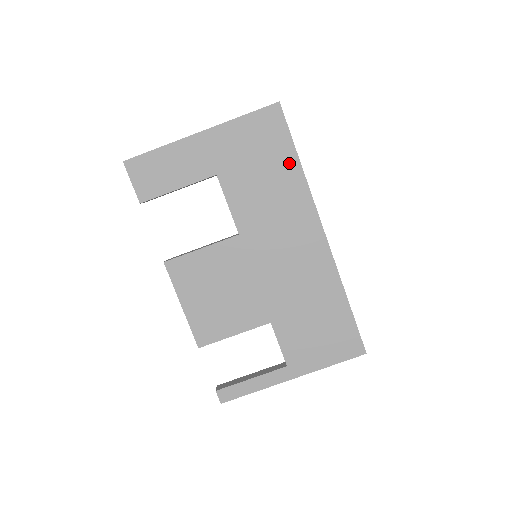
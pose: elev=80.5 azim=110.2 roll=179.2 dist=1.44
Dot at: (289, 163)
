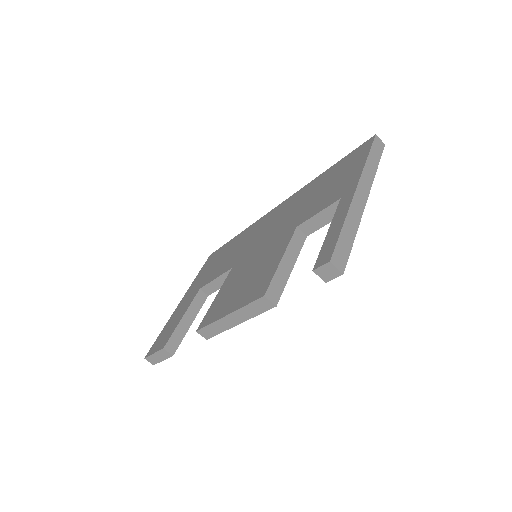
Dot at: (232, 242)
